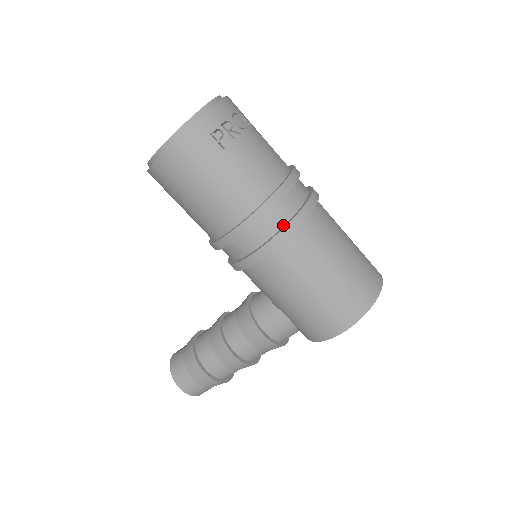
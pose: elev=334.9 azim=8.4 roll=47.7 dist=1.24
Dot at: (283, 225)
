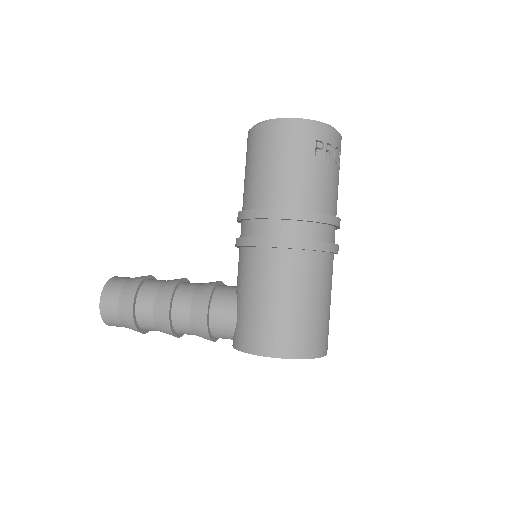
Dot at: (304, 239)
